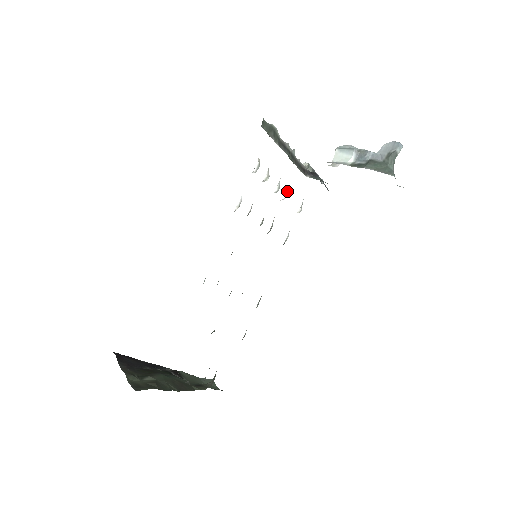
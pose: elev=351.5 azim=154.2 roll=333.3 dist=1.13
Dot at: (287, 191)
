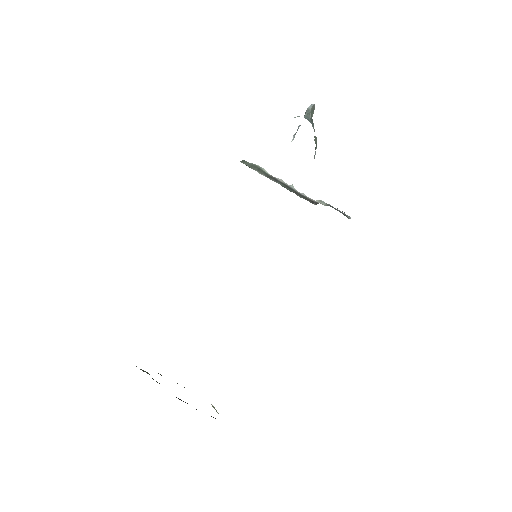
Dot at: occluded
